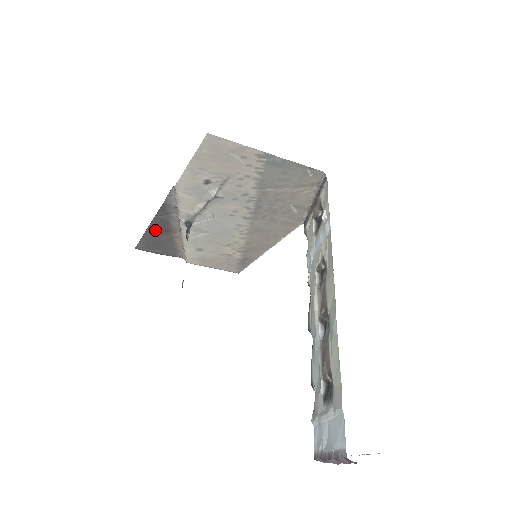
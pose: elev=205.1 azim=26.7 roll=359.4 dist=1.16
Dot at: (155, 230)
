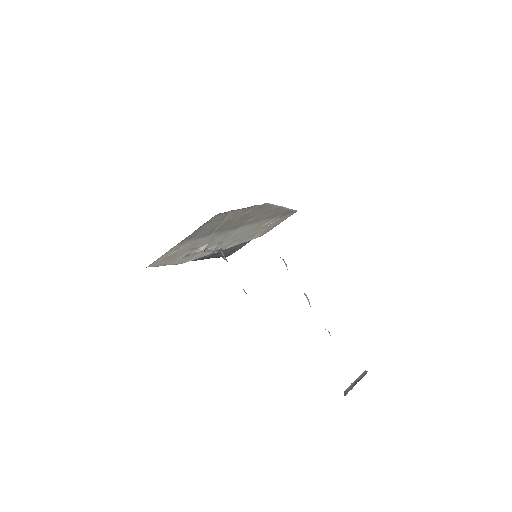
Dot at: (217, 255)
